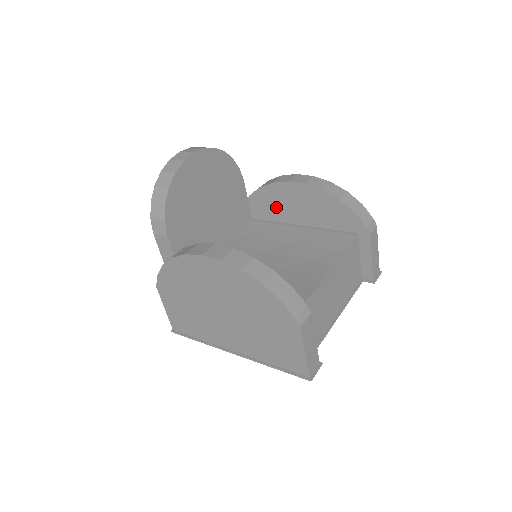
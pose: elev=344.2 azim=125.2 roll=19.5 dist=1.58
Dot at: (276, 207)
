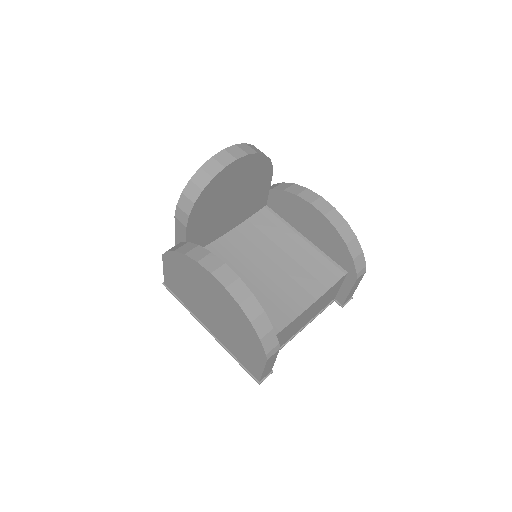
Dot at: (291, 212)
